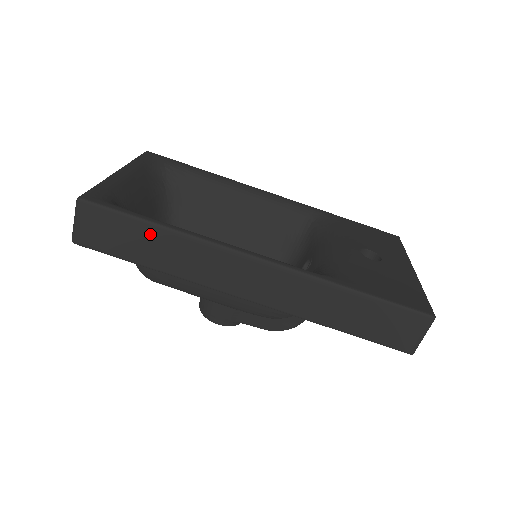
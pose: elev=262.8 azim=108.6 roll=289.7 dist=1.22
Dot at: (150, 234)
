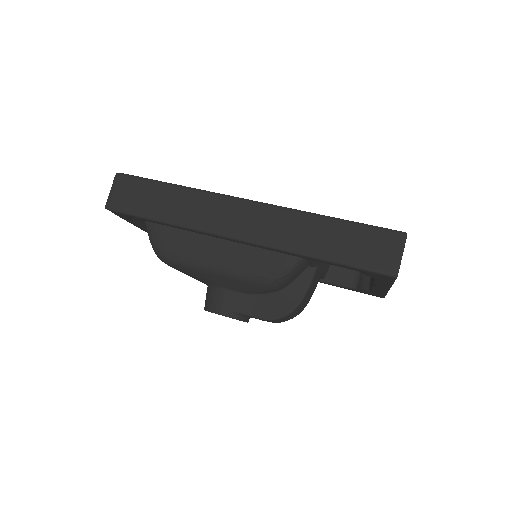
Dot at: (165, 192)
